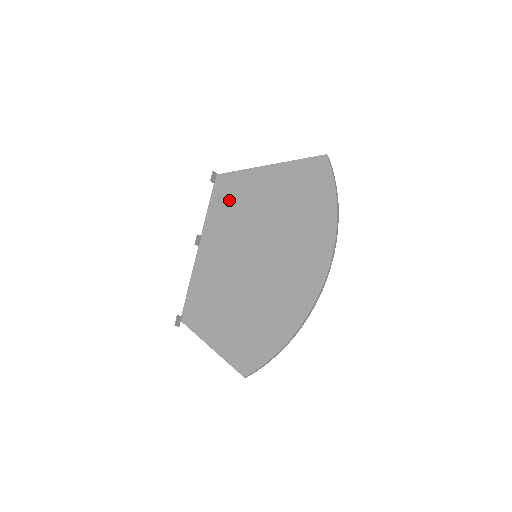
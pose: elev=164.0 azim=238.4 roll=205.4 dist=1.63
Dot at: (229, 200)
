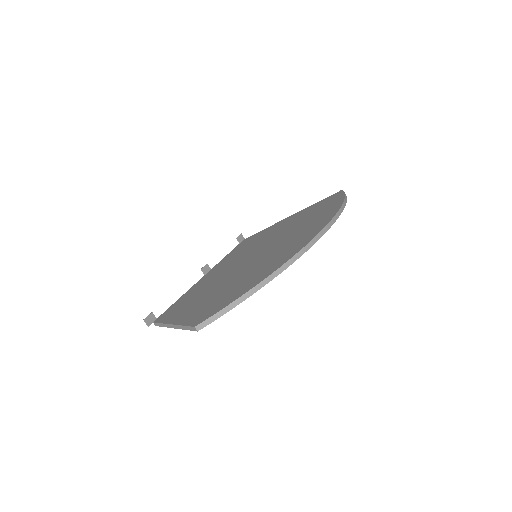
Dot at: (248, 243)
